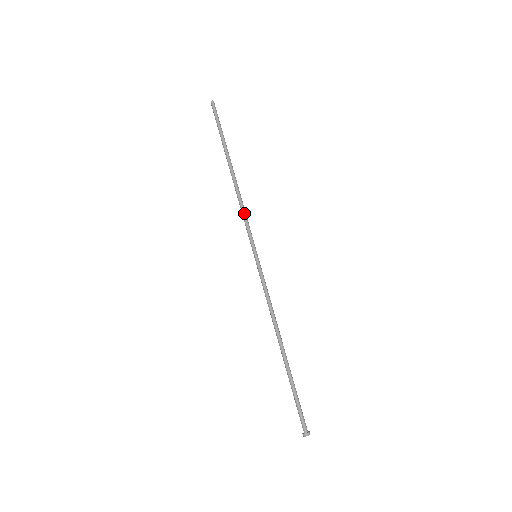
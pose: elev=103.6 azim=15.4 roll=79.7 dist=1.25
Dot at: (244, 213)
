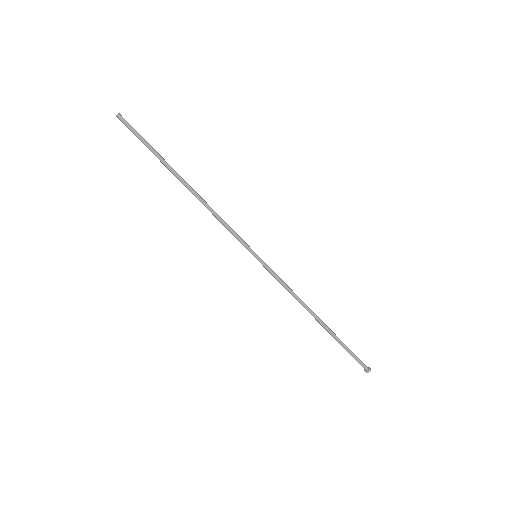
Dot at: (224, 221)
